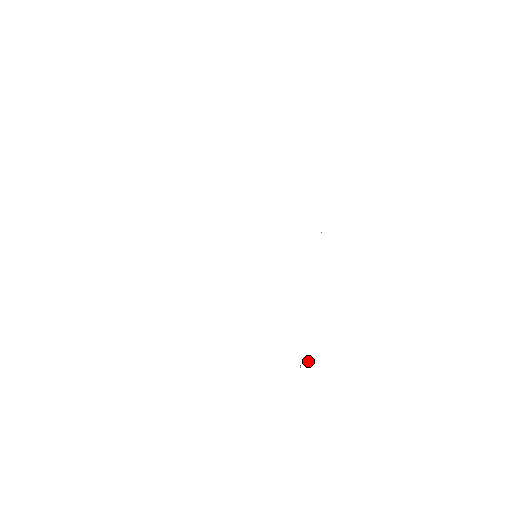
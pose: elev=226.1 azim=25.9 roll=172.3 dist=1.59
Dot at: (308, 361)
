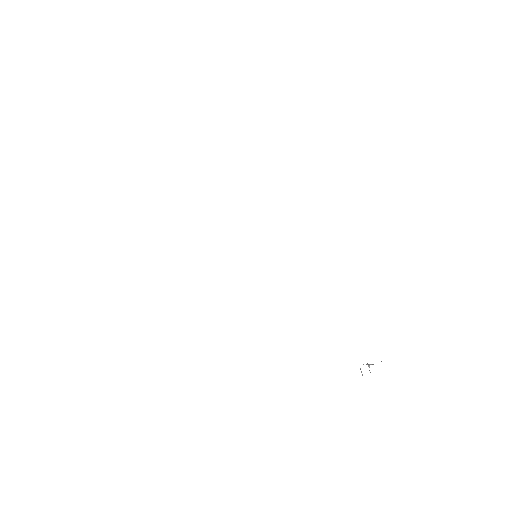
Dot at: (369, 367)
